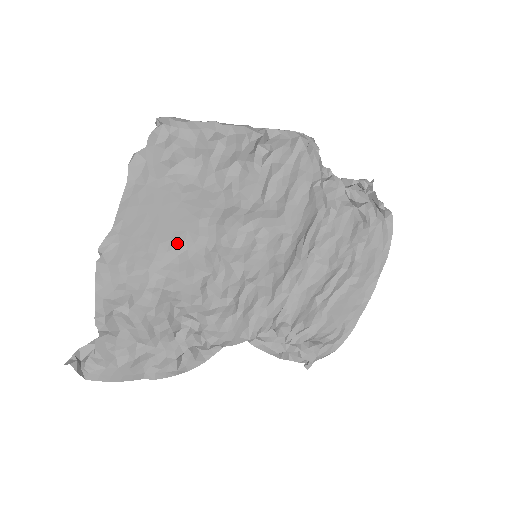
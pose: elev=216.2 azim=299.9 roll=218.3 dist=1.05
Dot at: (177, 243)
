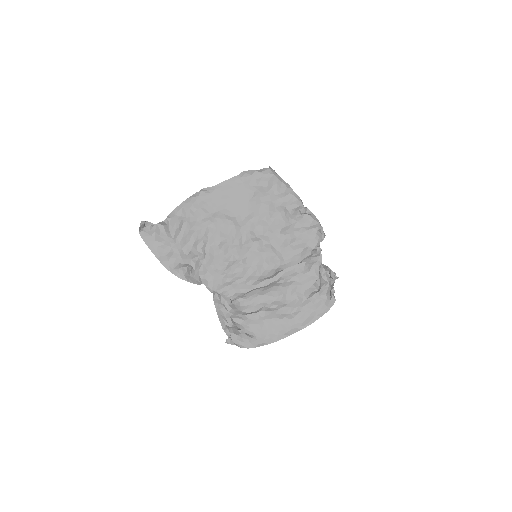
Dot at: (231, 215)
